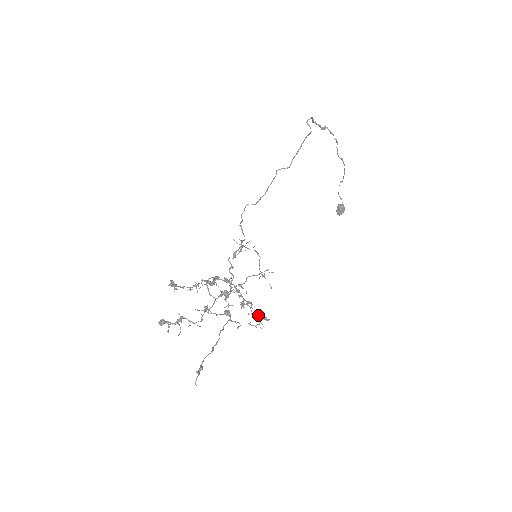
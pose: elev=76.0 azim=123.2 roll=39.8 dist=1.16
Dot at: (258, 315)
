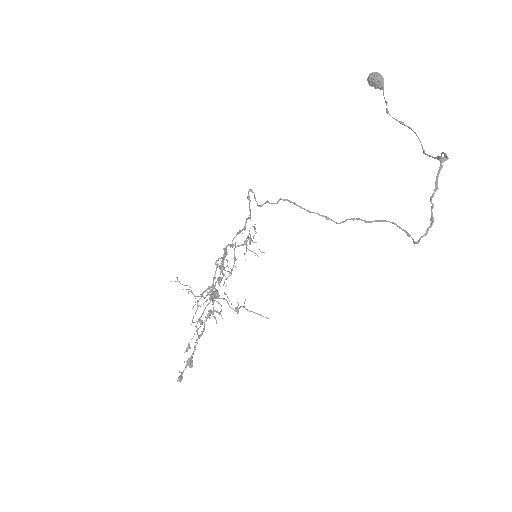
Dot at: occluded
